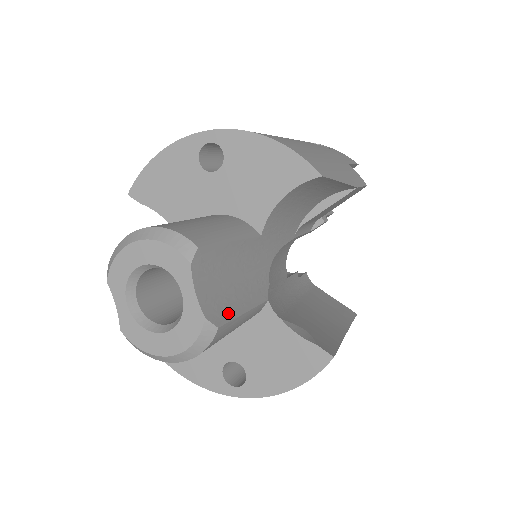
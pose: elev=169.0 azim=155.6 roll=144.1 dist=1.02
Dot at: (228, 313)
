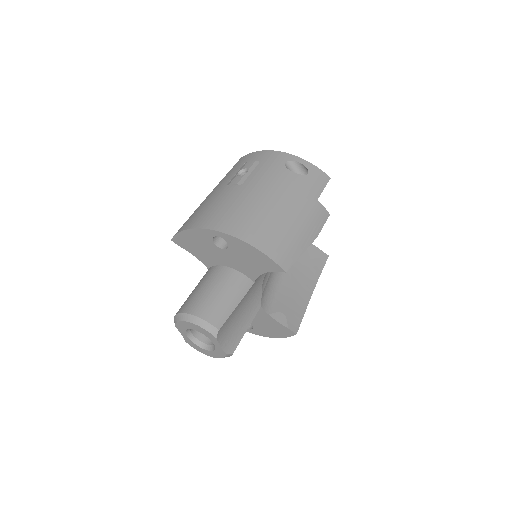
Dot at: (237, 340)
